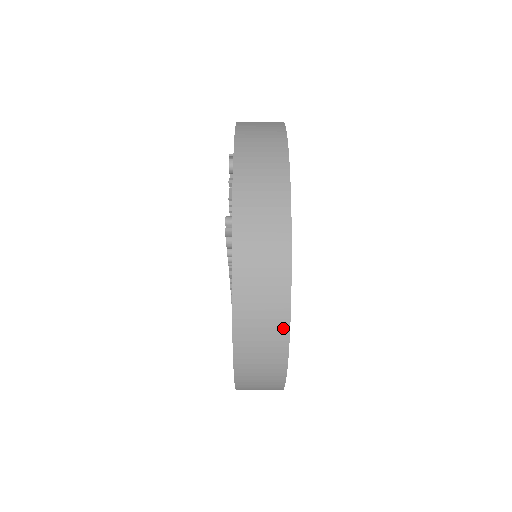
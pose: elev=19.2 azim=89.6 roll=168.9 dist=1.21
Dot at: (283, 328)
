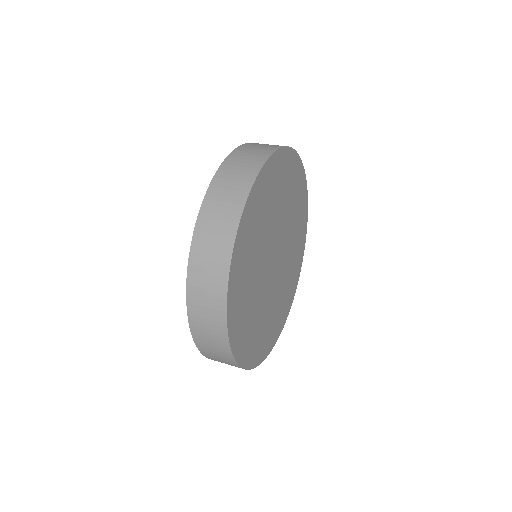
Dot at: (227, 350)
